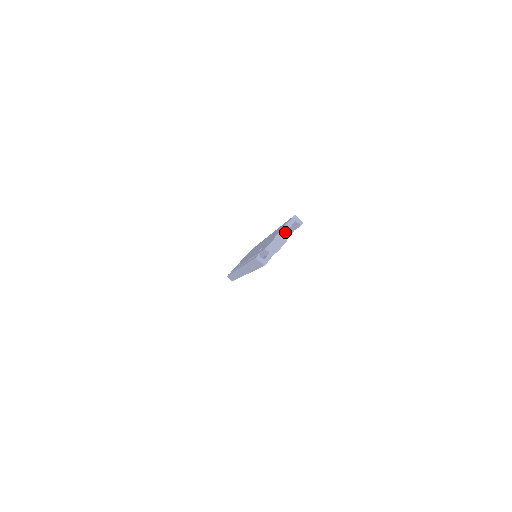
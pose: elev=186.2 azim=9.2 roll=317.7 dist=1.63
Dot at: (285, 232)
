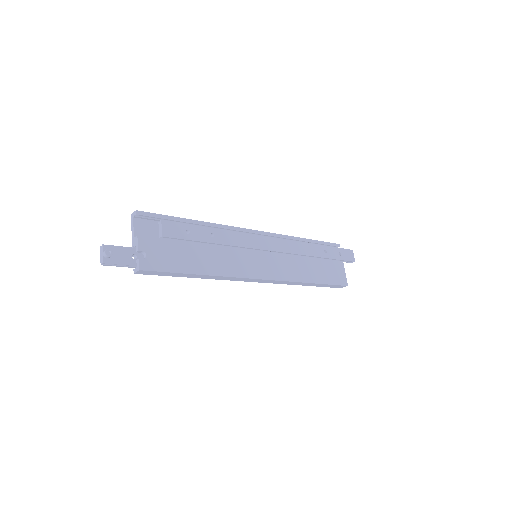
Dot at: (159, 229)
